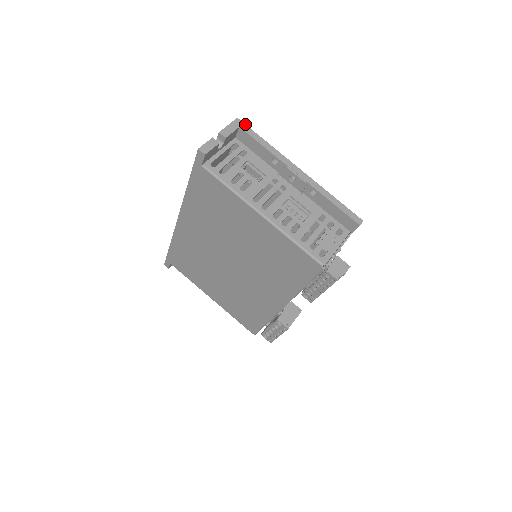
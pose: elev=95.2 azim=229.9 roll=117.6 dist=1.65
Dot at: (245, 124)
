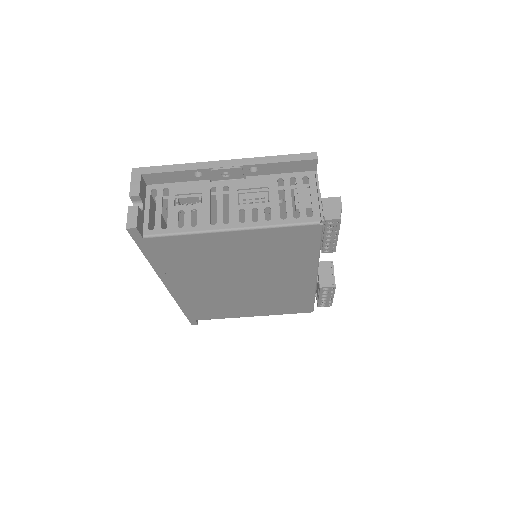
Dot at: (143, 167)
